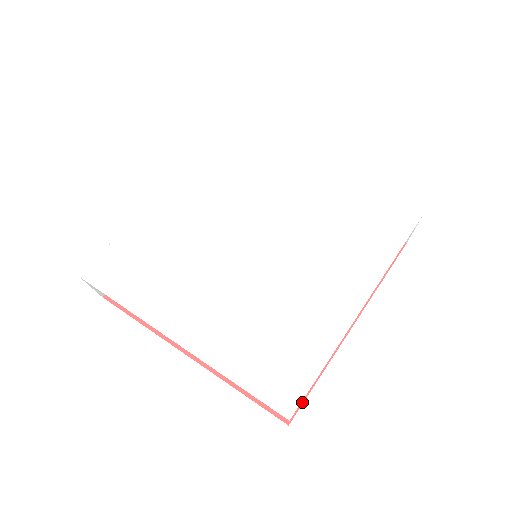
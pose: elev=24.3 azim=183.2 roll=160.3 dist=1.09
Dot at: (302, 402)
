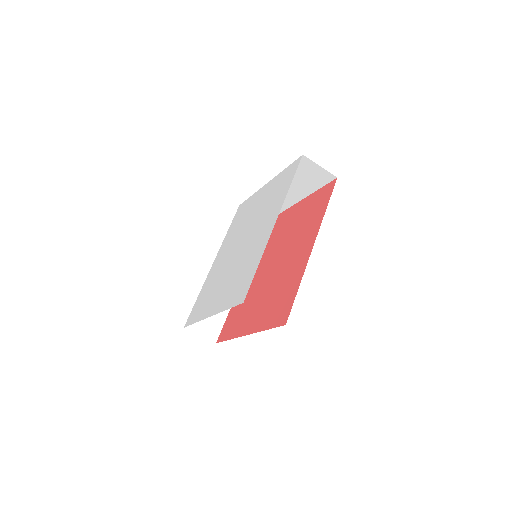
Dot at: occluded
